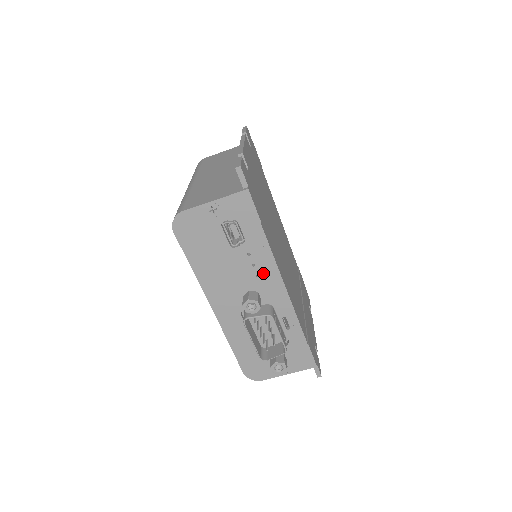
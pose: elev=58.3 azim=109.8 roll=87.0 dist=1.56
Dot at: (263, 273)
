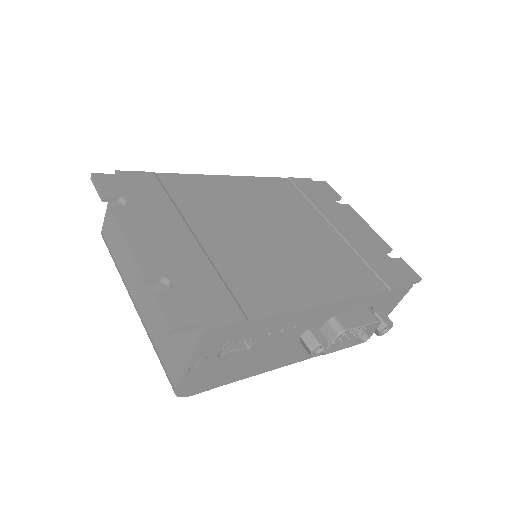
Dot at: (297, 323)
